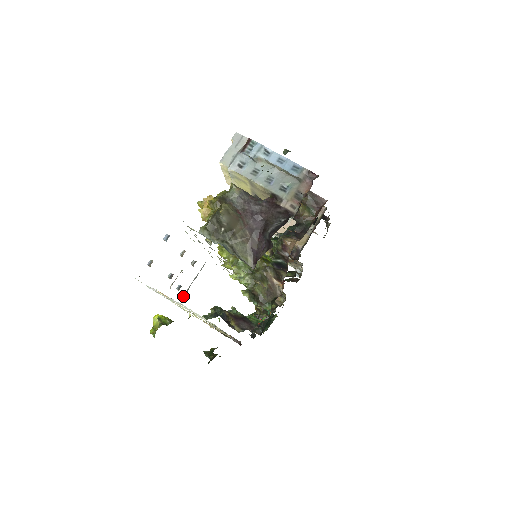
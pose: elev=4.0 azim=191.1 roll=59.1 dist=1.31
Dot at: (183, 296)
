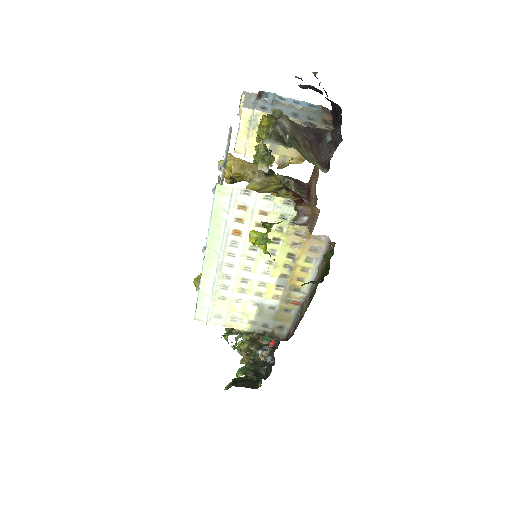
Dot at: occluded
